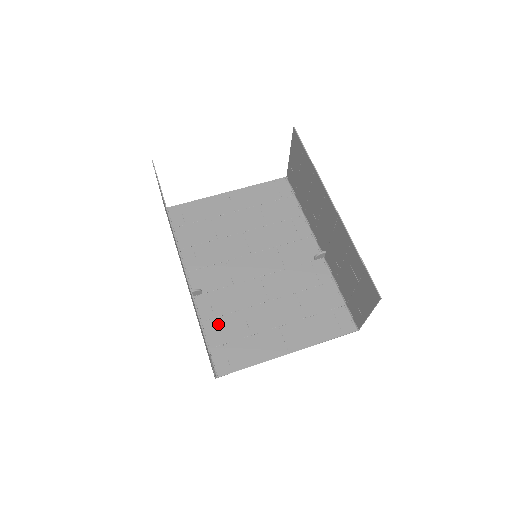
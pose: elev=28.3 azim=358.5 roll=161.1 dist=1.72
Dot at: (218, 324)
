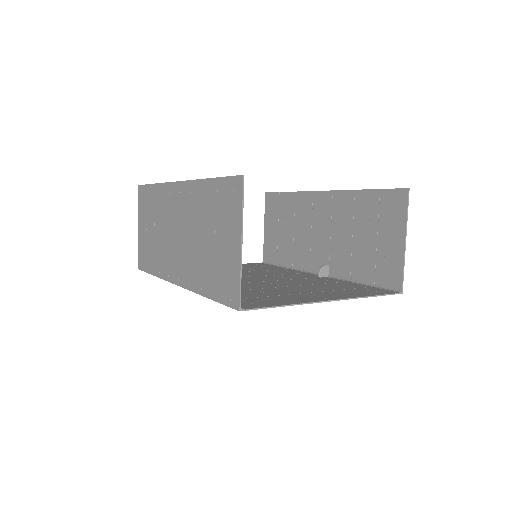
Dot at: occluded
